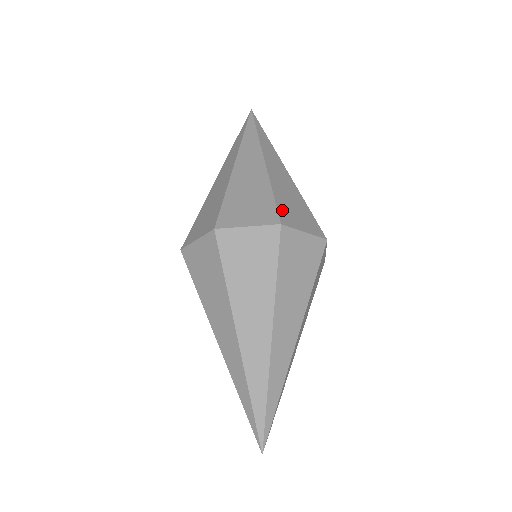
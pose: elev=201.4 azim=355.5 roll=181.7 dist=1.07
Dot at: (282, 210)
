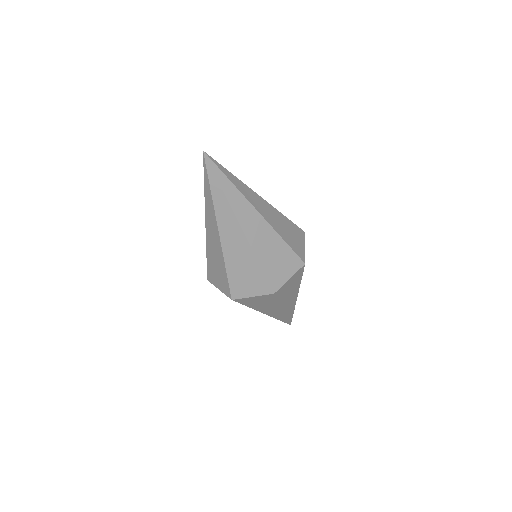
Dot at: (296, 250)
